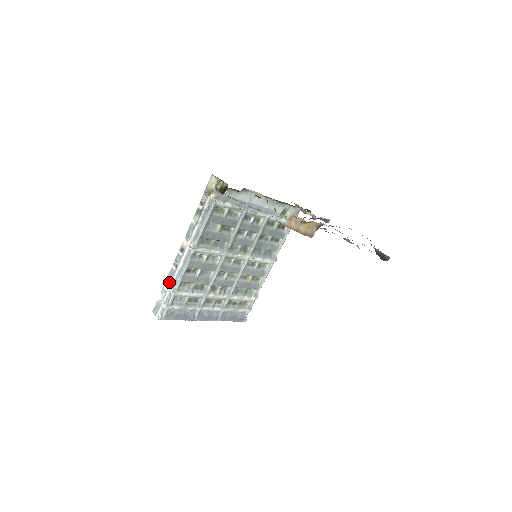
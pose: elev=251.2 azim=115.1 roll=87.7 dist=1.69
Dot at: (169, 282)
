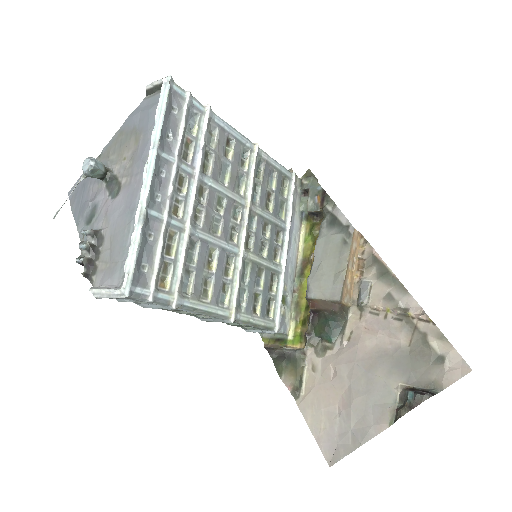
Dot at: occluded
